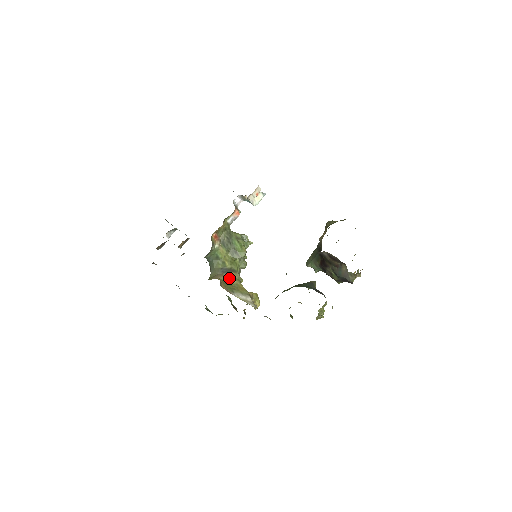
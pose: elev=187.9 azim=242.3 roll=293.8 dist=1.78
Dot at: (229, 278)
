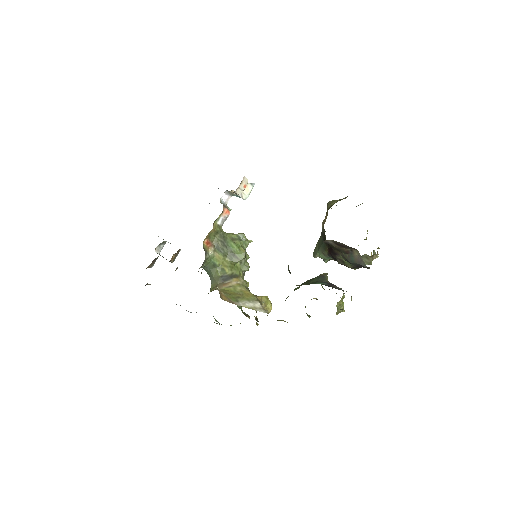
Dot at: (231, 286)
